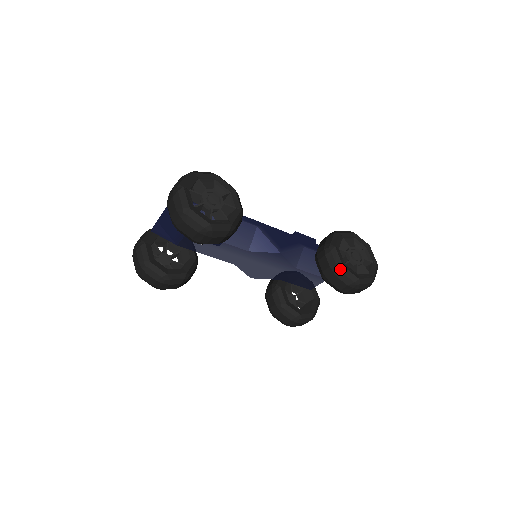
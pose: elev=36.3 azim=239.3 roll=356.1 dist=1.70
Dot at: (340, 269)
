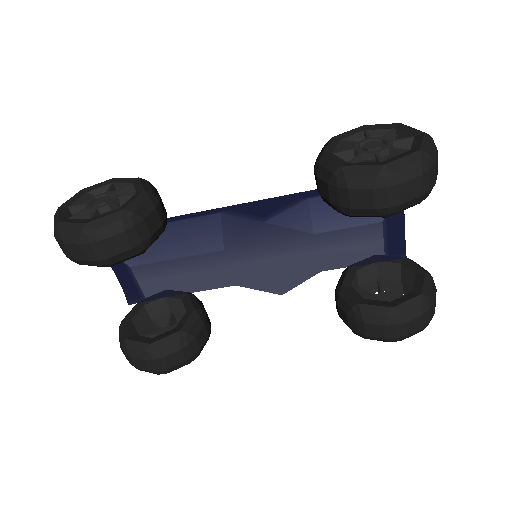
Dot at: (340, 173)
